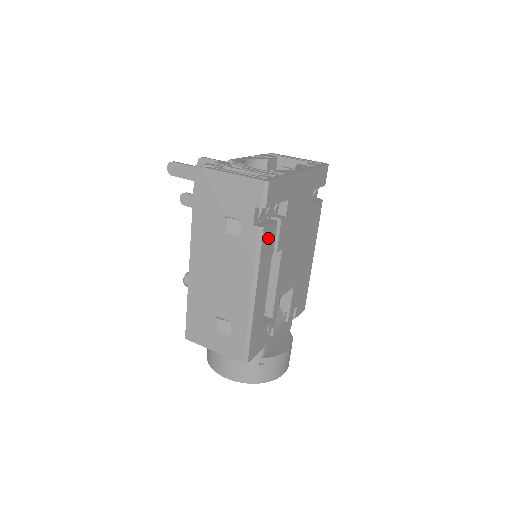
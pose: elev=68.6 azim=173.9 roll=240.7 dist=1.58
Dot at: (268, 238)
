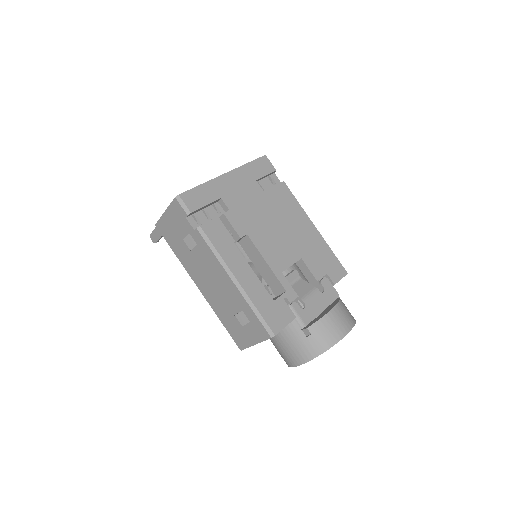
Dot at: (215, 232)
